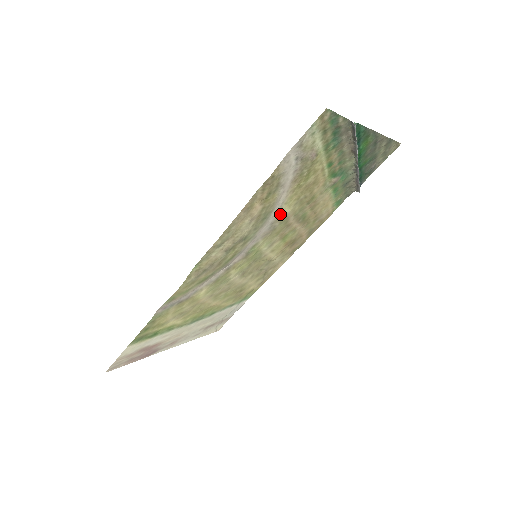
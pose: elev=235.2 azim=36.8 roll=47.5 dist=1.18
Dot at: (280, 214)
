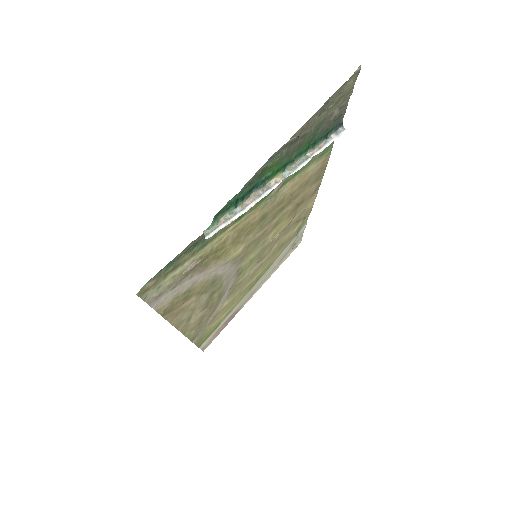
Dot at: (233, 258)
